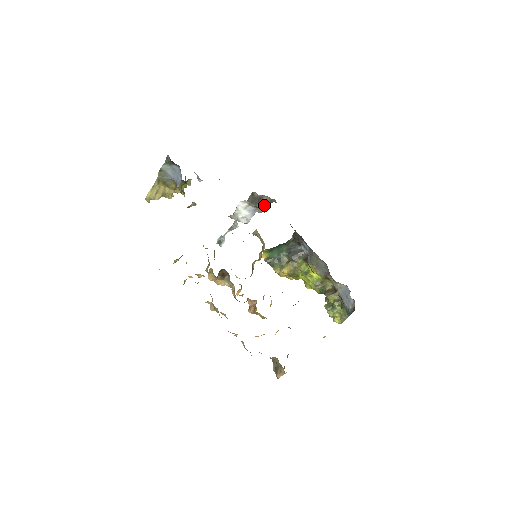
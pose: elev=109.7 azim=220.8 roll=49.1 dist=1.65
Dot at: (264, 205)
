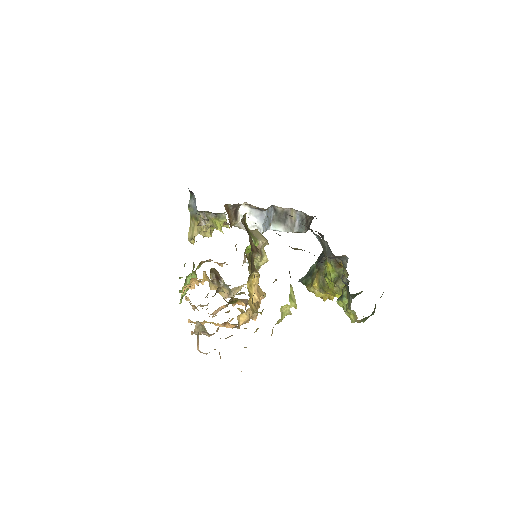
Dot at: (295, 222)
